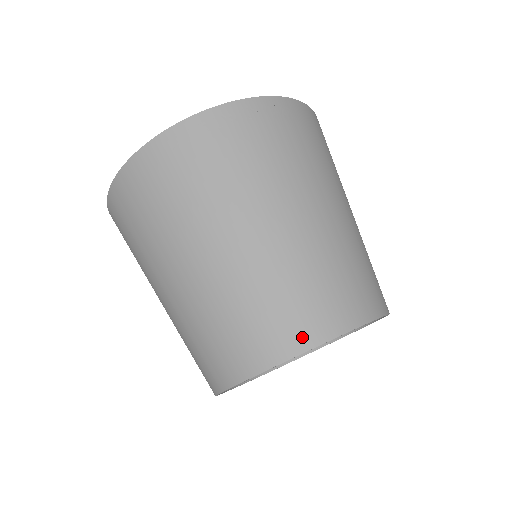
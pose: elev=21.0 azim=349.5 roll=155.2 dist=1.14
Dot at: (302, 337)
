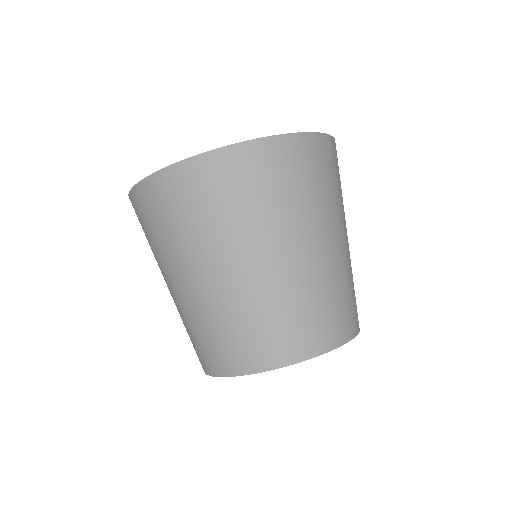
Dot at: (316, 345)
